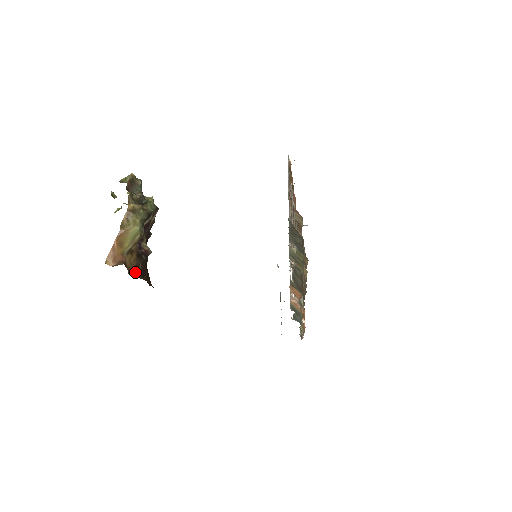
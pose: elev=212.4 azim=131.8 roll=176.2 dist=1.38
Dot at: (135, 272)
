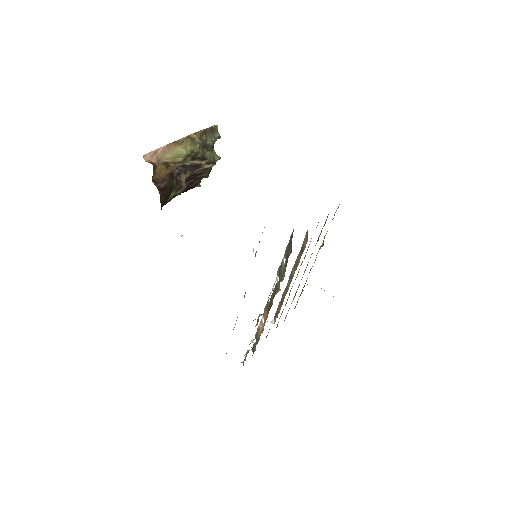
Dot at: (158, 182)
